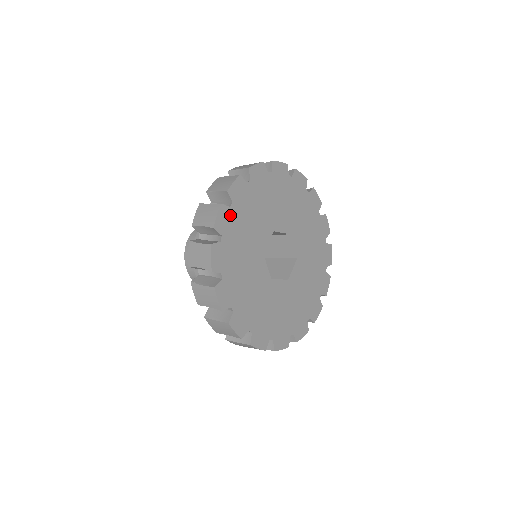
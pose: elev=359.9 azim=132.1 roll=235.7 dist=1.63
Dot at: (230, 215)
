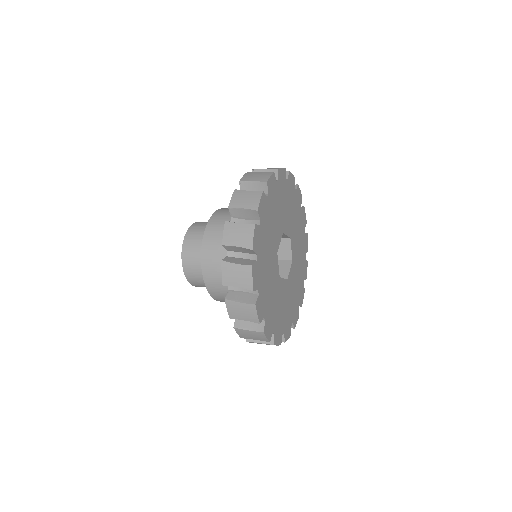
Dot at: (261, 298)
